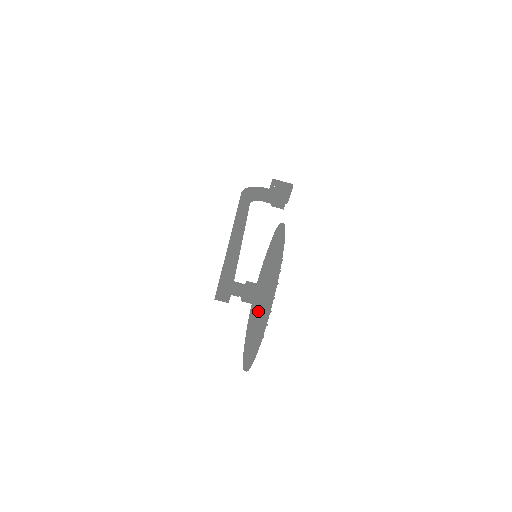
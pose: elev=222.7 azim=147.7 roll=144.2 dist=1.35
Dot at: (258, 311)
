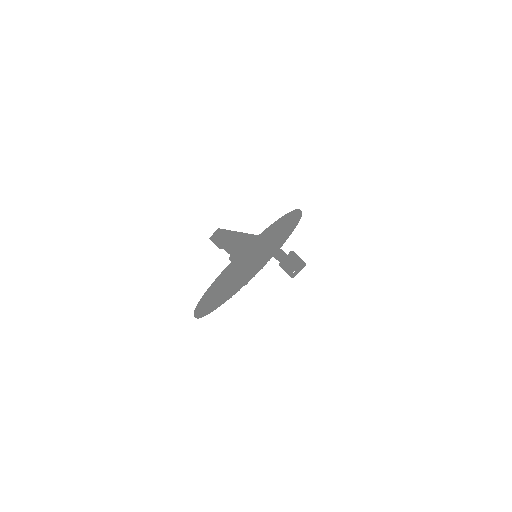
Dot at: occluded
